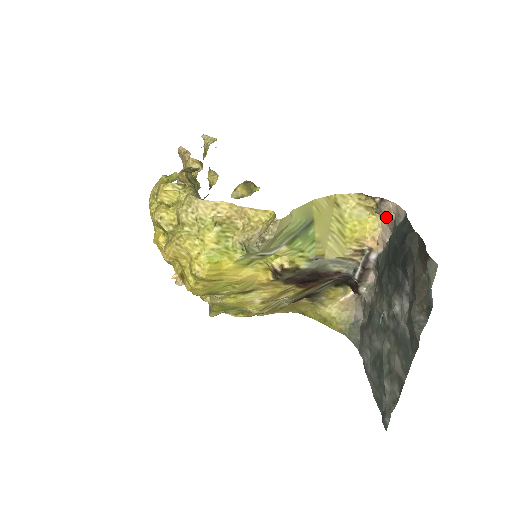
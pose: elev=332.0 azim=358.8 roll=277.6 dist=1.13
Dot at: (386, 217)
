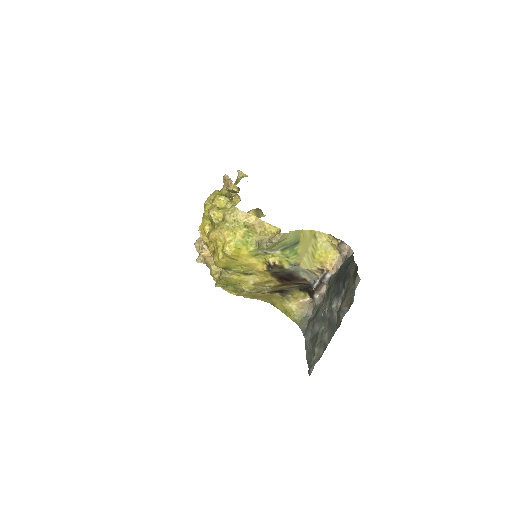
Dot at: (342, 253)
